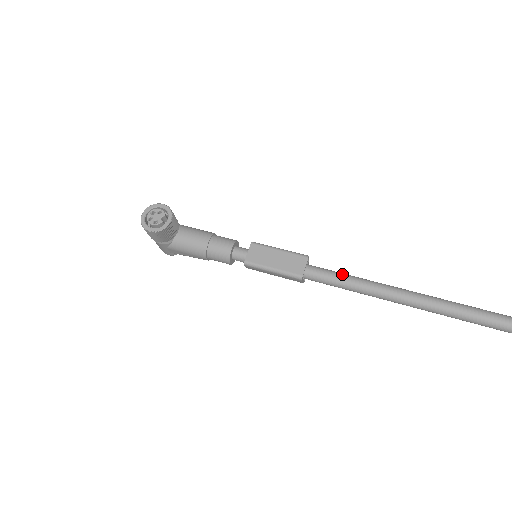
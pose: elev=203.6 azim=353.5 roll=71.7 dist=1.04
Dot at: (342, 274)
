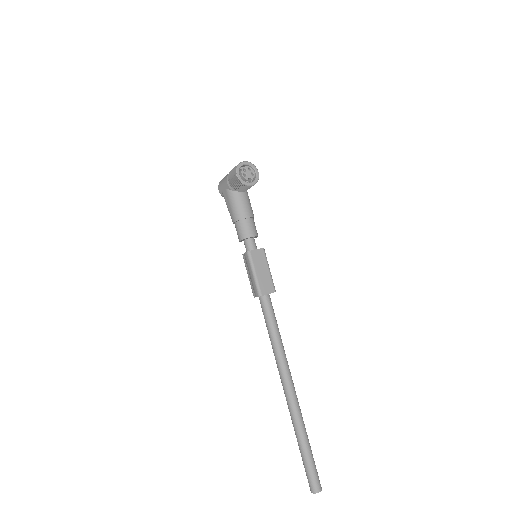
Dot at: (276, 320)
